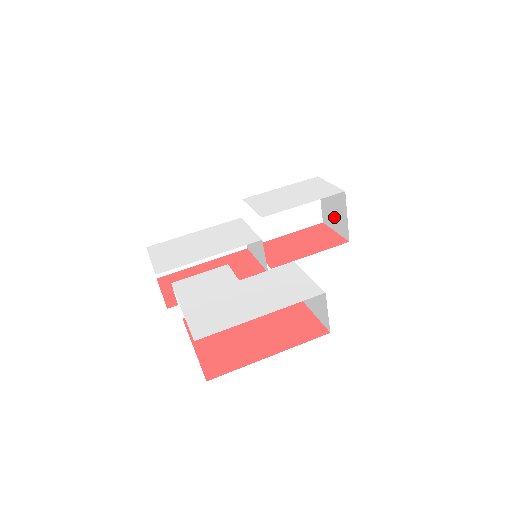
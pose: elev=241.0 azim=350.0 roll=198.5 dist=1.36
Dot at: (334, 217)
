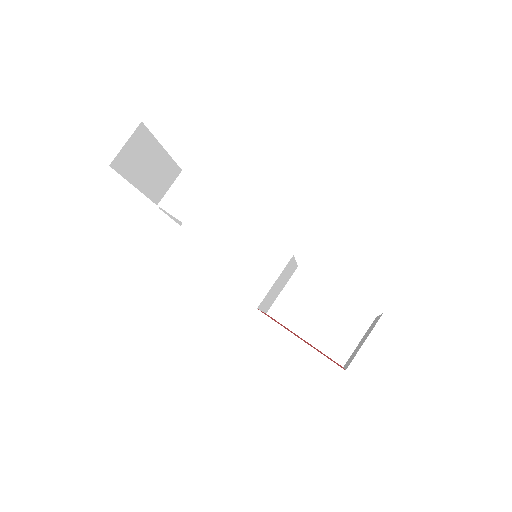
Dot at: (355, 351)
